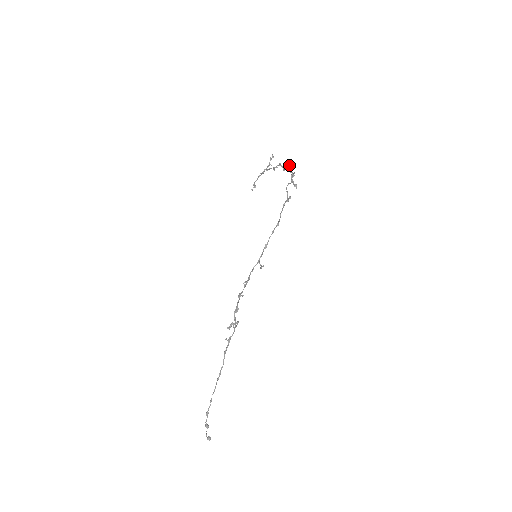
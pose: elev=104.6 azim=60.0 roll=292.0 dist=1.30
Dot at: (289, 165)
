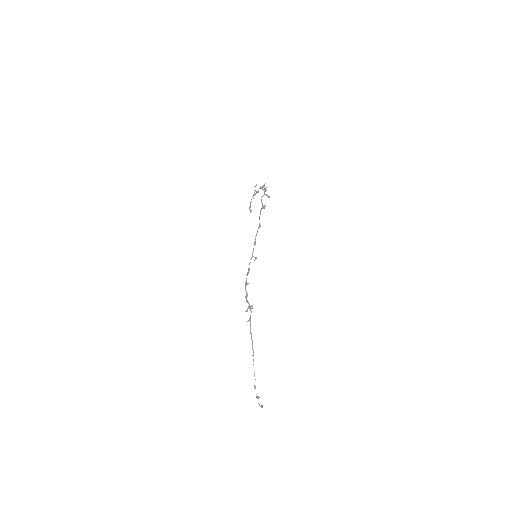
Dot at: (263, 185)
